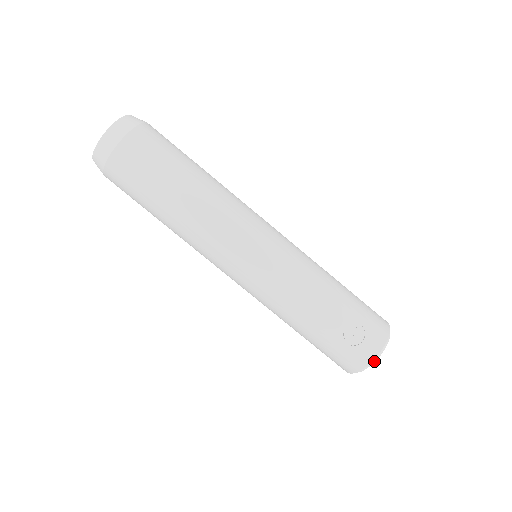
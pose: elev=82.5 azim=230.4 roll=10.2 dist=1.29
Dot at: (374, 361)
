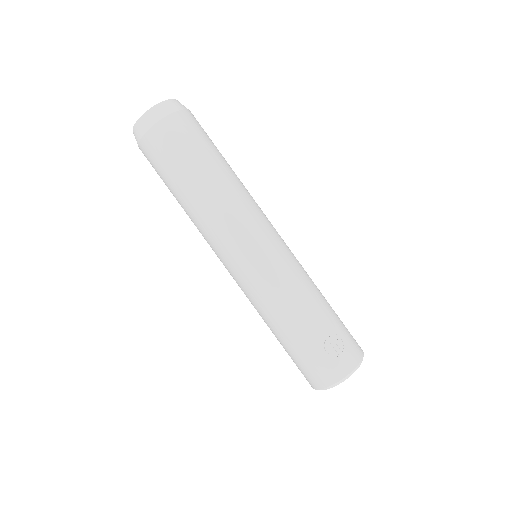
Dot at: (346, 378)
